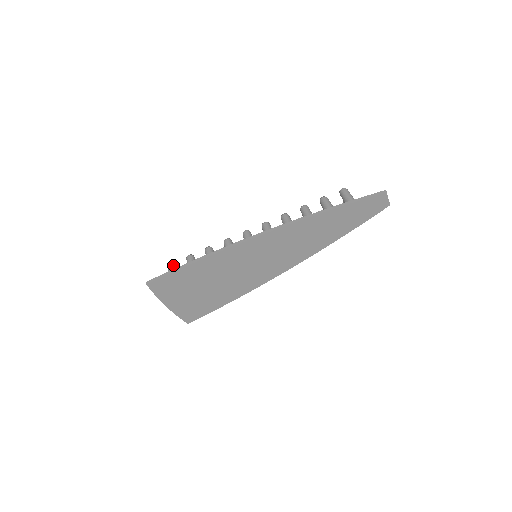
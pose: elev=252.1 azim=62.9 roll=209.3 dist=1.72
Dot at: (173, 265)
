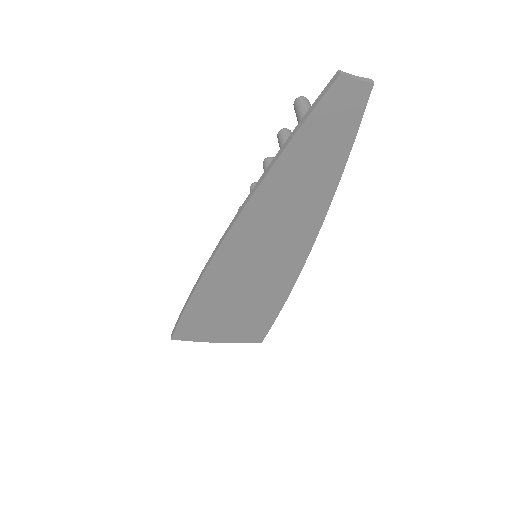
Dot at: occluded
